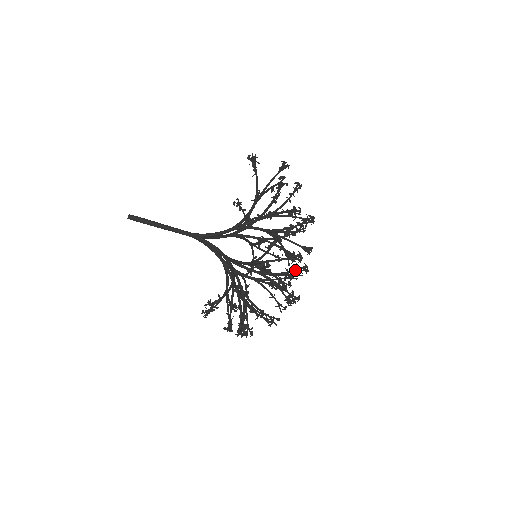
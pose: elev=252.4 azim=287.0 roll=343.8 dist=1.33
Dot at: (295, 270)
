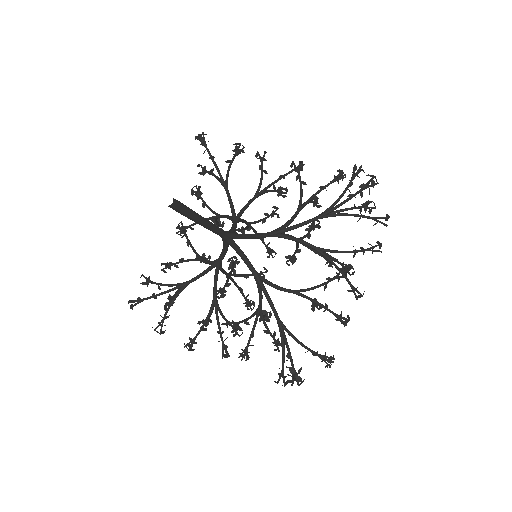
Dot at: (245, 299)
